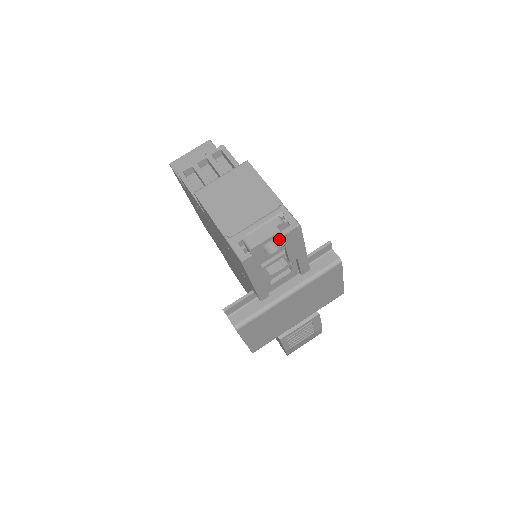
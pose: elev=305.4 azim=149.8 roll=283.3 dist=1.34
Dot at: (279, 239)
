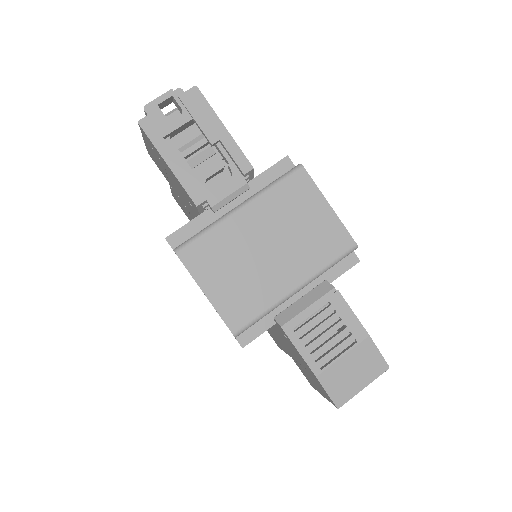
Dot at: (177, 101)
